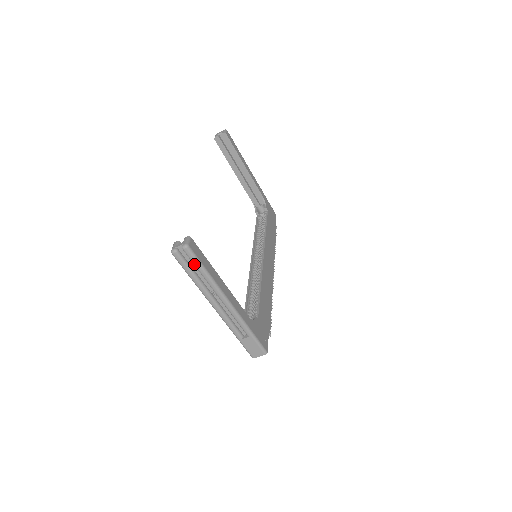
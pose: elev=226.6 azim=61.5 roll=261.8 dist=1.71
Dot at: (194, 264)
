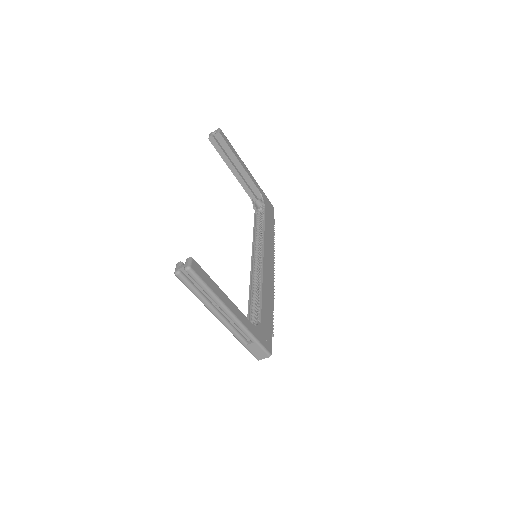
Dot at: (197, 283)
